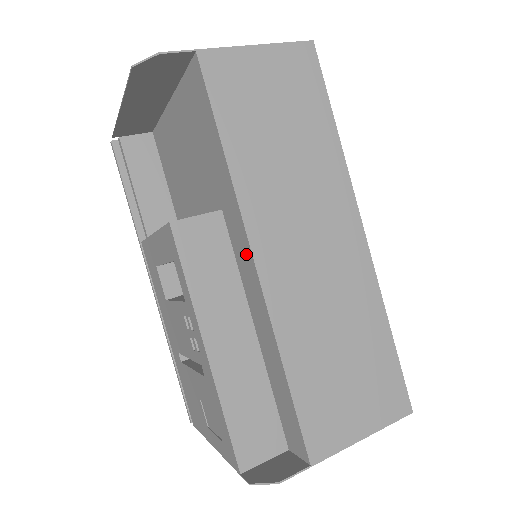
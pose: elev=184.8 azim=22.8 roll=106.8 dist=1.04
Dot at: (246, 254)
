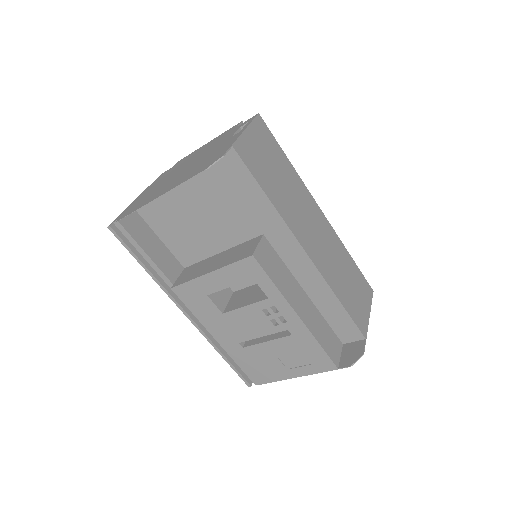
Dot at: (296, 252)
